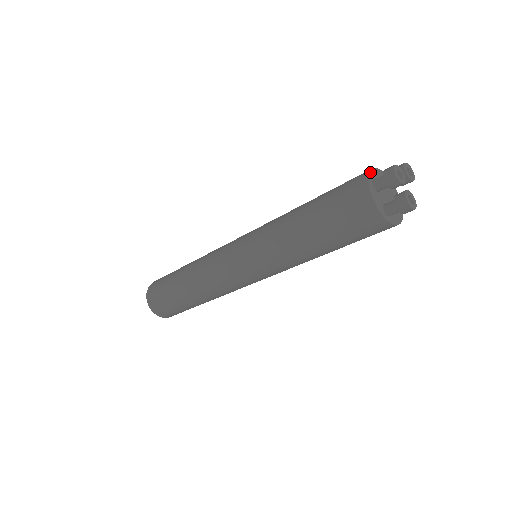
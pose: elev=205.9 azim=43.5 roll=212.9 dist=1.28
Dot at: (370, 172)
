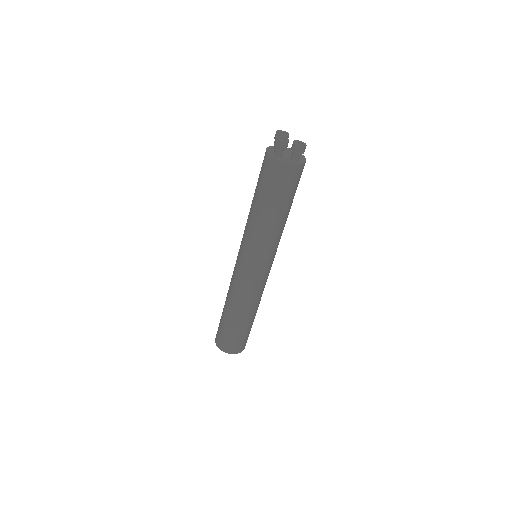
Dot at: (268, 153)
